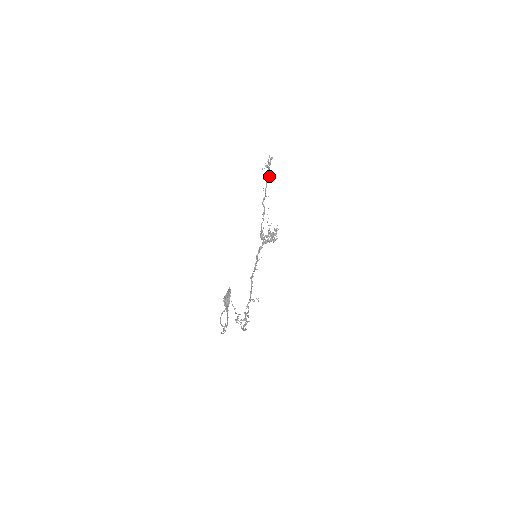
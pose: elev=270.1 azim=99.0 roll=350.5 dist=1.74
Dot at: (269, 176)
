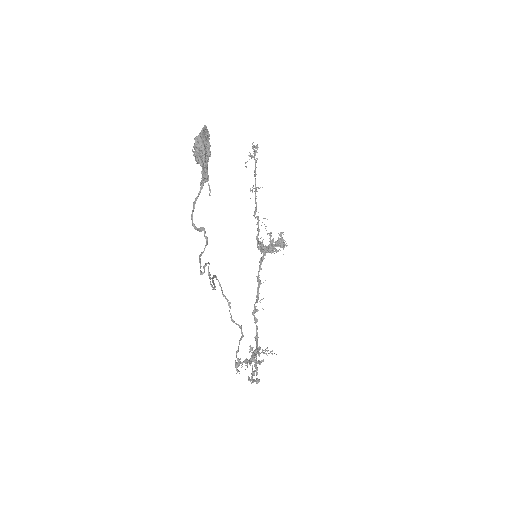
Dot at: (257, 187)
